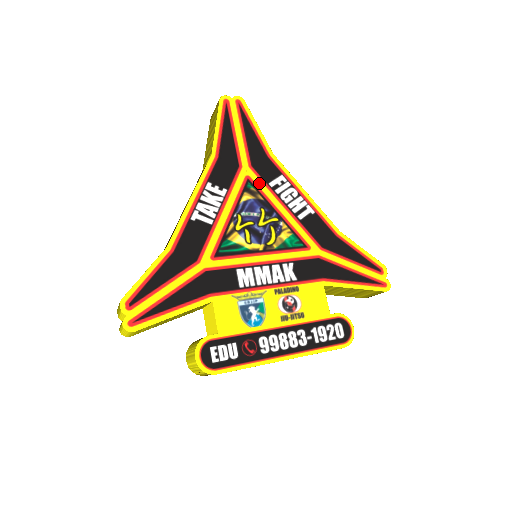
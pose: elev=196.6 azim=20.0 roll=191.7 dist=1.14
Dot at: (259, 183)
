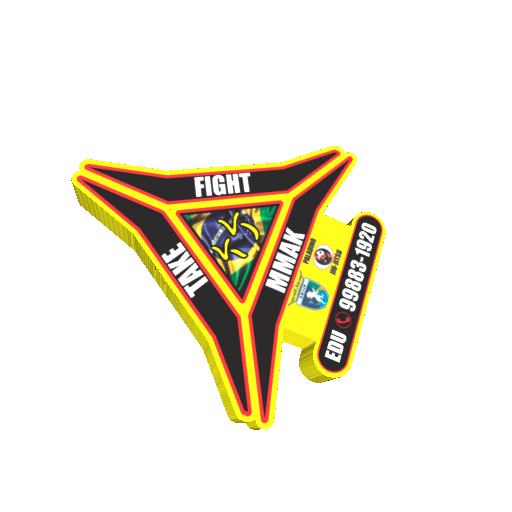
Dot at: (190, 206)
